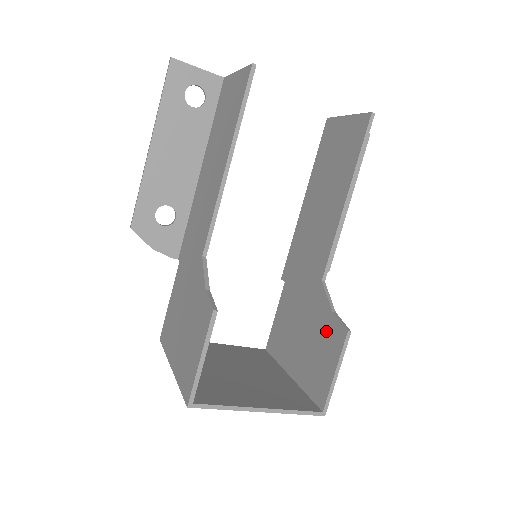
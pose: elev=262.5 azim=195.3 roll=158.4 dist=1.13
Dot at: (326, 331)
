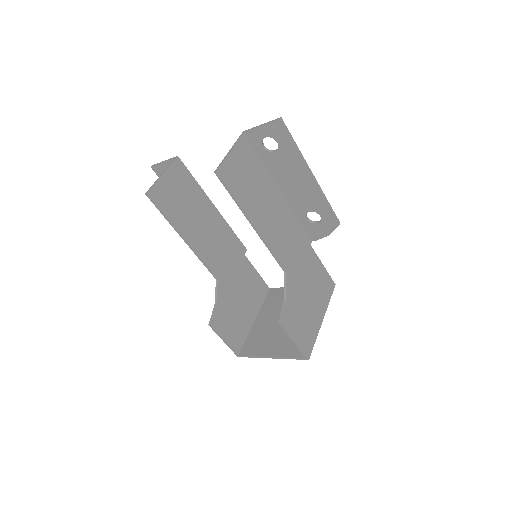
Dot at: (290, 311)
